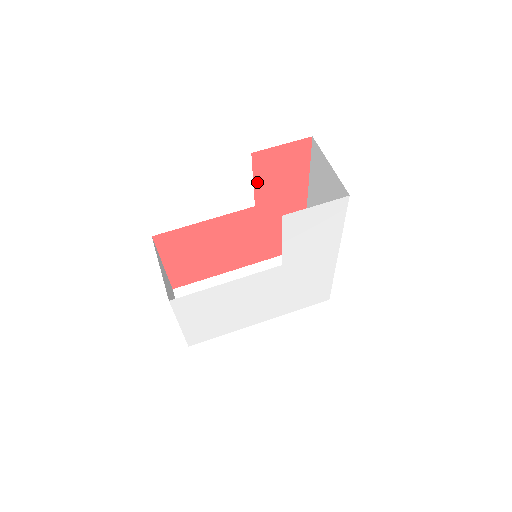
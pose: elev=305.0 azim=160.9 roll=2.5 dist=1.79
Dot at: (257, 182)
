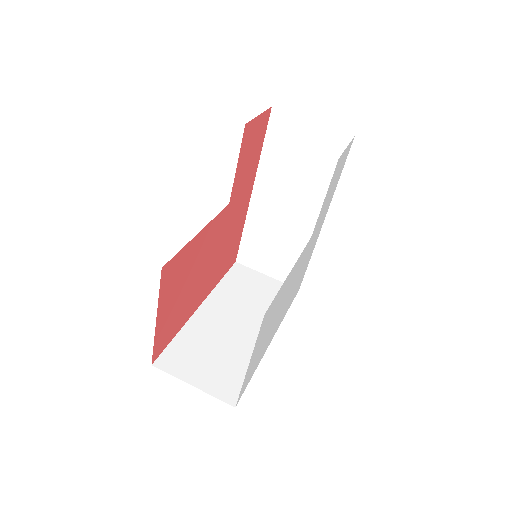
Dot at: (238, 167)
